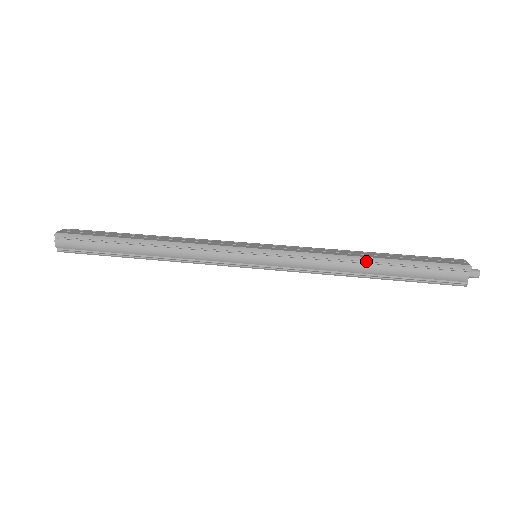
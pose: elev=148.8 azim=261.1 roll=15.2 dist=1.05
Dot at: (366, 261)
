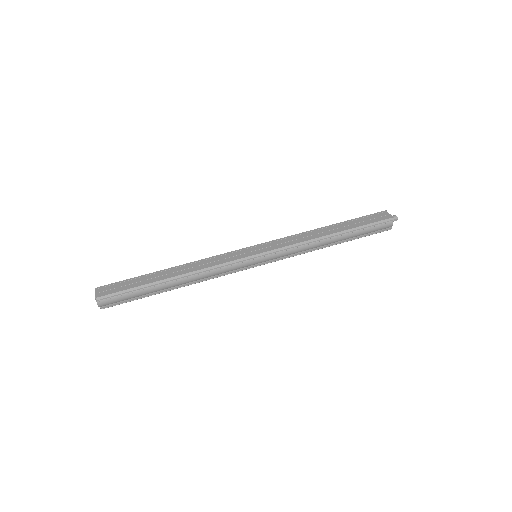
Dot at: (332, 237)
